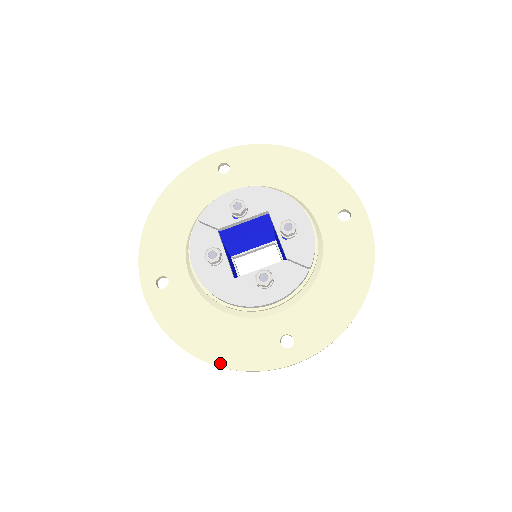
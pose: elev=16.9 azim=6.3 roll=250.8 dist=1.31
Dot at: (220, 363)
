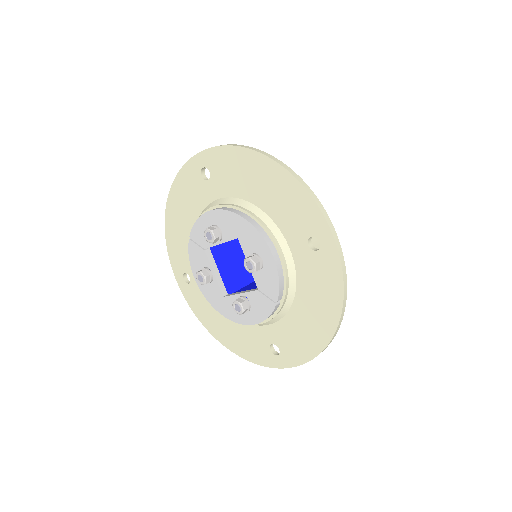
Dot at: (233, 350)
